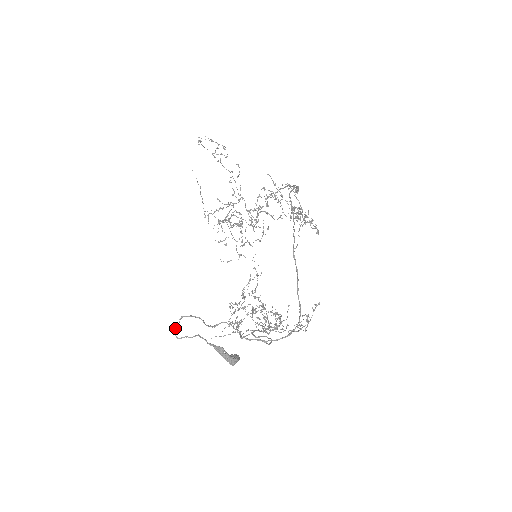
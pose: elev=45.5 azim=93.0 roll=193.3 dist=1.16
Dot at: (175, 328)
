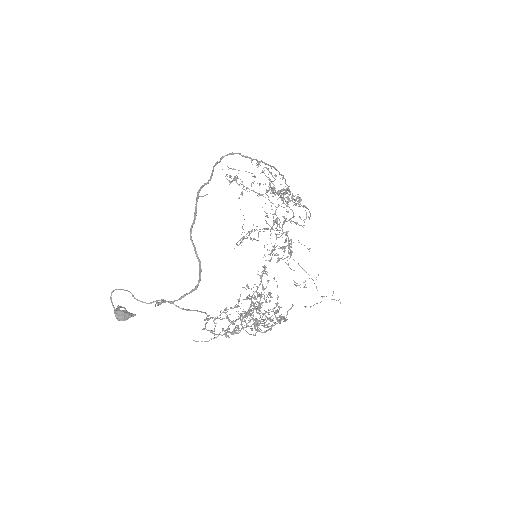
Dot at: (113, 306)
